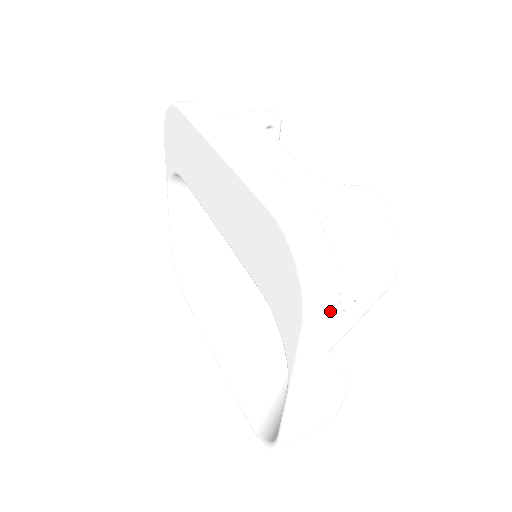
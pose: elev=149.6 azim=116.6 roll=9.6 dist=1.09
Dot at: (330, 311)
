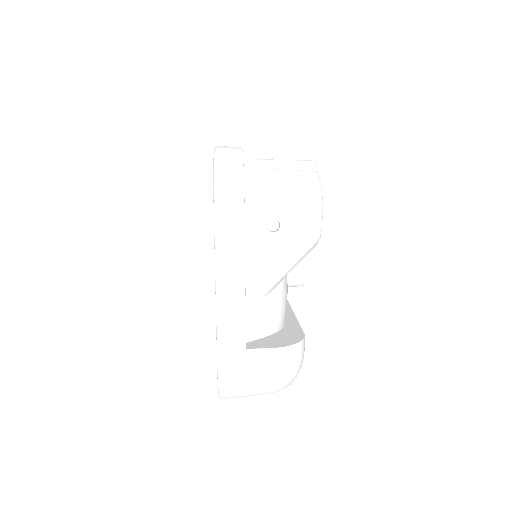
Dot at: (236, 199)
